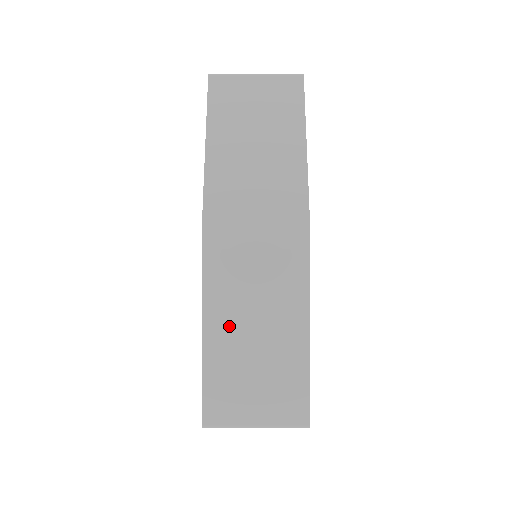
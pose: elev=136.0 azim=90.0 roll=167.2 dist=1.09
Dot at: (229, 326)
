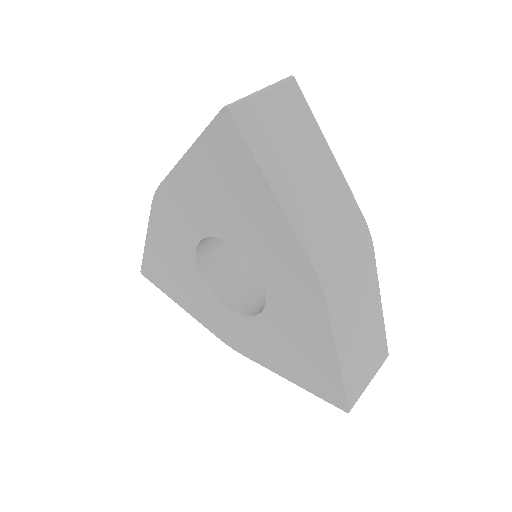
Dot at: (348, 336)
